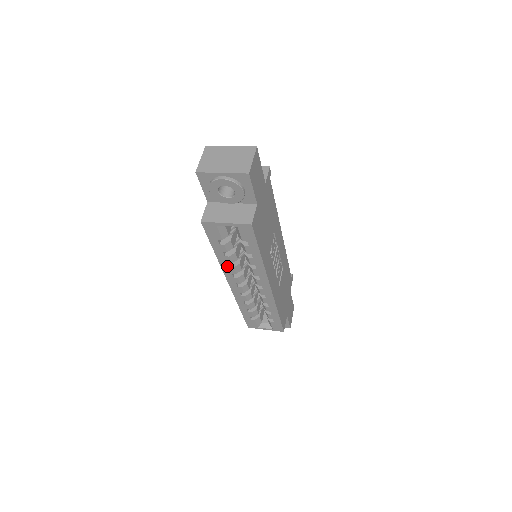
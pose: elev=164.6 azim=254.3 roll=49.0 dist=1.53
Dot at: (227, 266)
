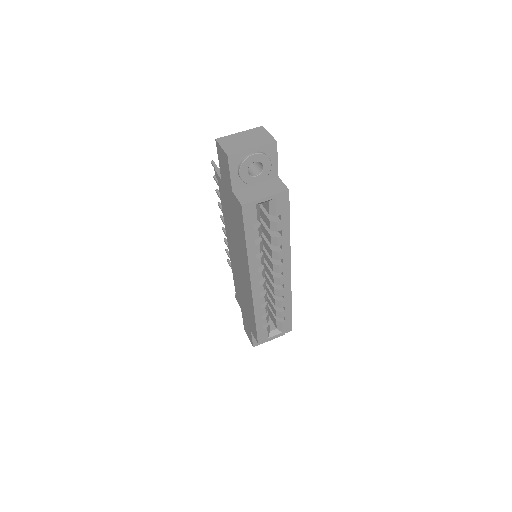
Dot at: (255, 259)
